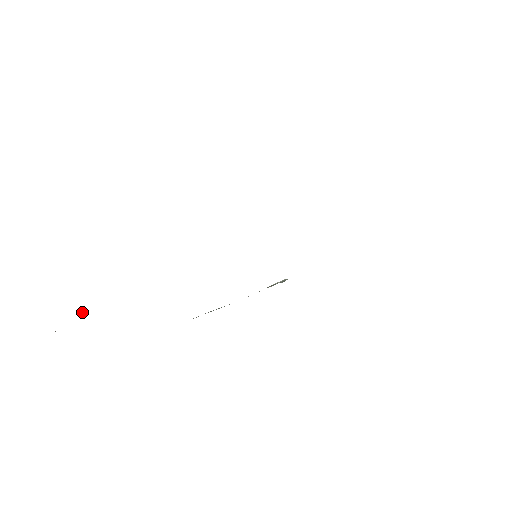
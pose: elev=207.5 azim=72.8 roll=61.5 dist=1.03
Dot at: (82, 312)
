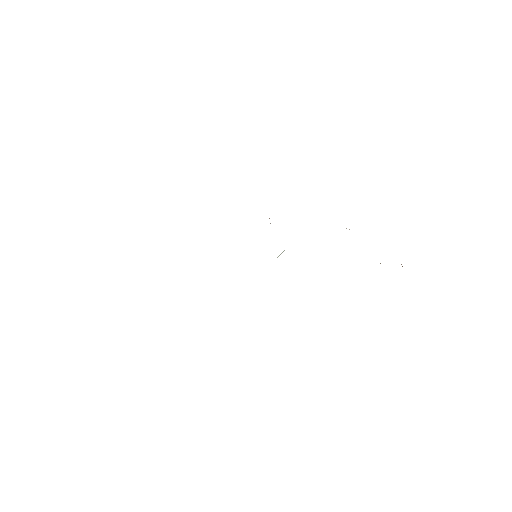
Dot at: occluded
